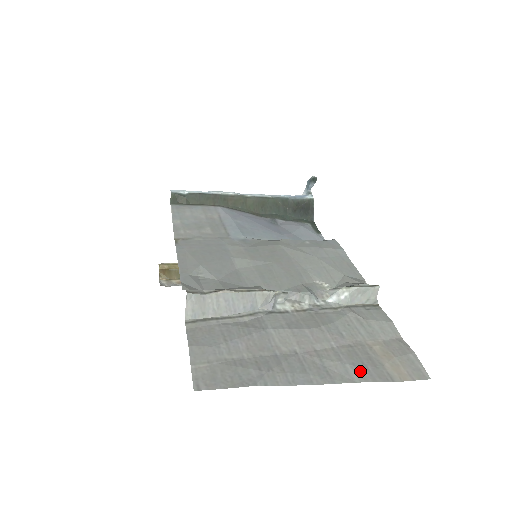
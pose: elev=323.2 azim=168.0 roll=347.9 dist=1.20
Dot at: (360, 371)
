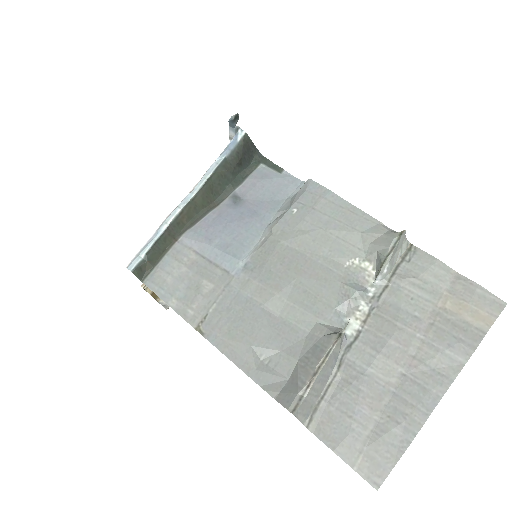
Dot at: (459, 349)
